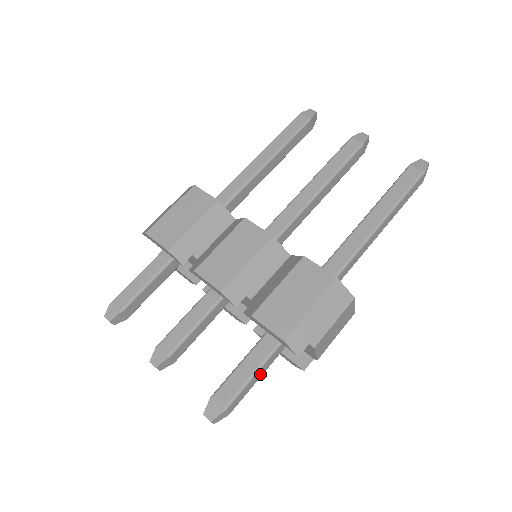
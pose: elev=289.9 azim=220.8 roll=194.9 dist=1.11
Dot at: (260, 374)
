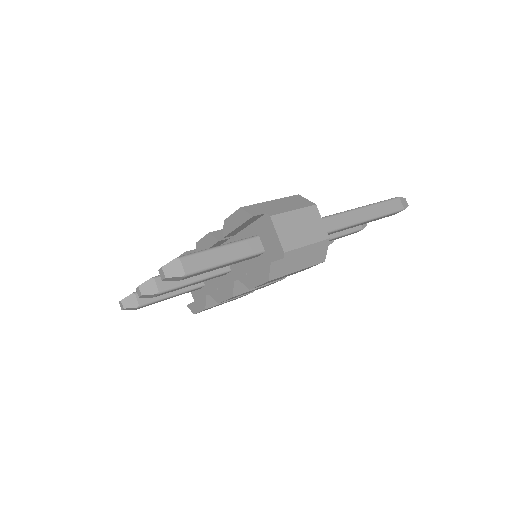
Dot at: (224, 256)
